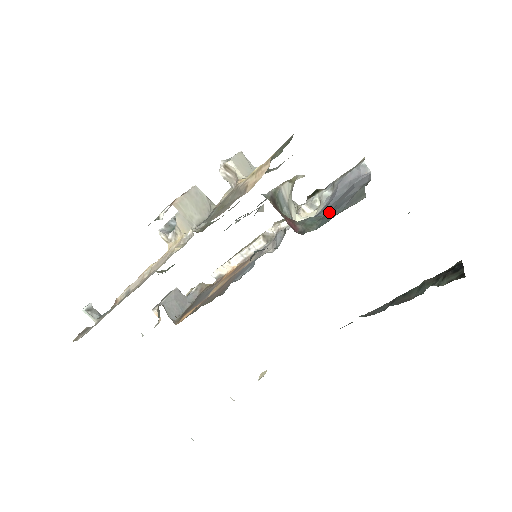
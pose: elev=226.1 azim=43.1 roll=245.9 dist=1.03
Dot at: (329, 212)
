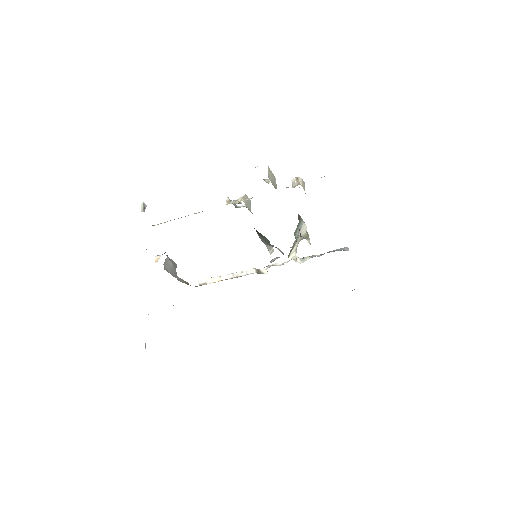
Dot at: occluded
